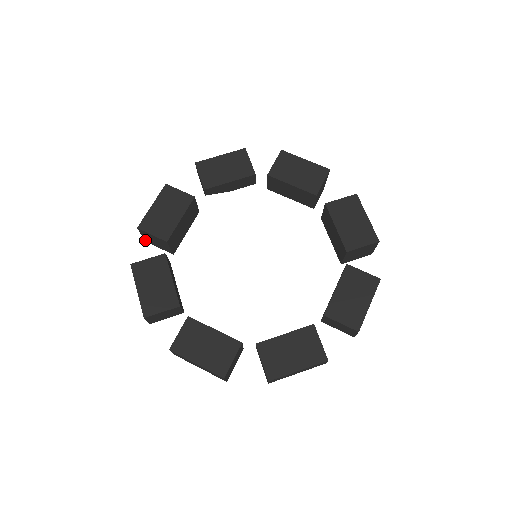
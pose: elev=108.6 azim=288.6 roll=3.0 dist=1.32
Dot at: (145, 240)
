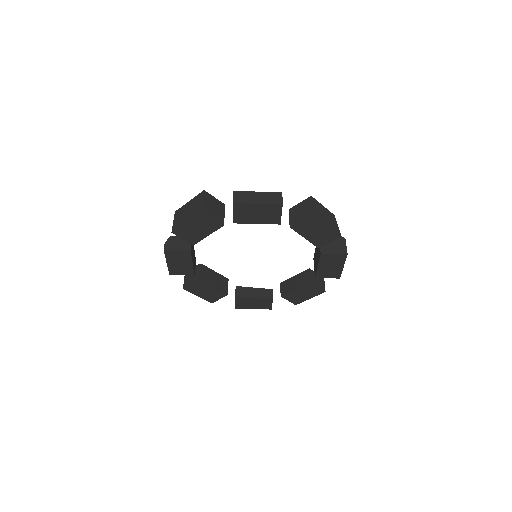
Dot at: (175, 214)
